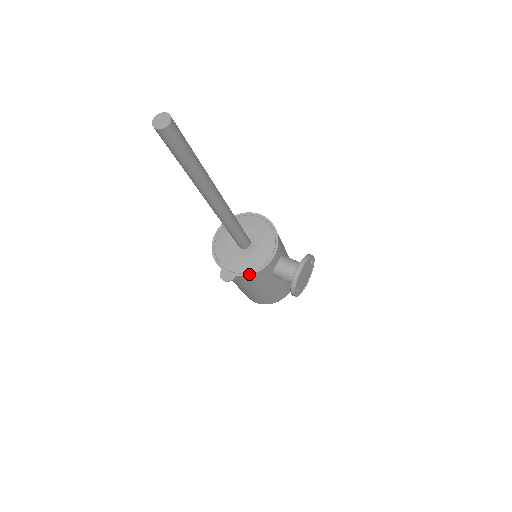
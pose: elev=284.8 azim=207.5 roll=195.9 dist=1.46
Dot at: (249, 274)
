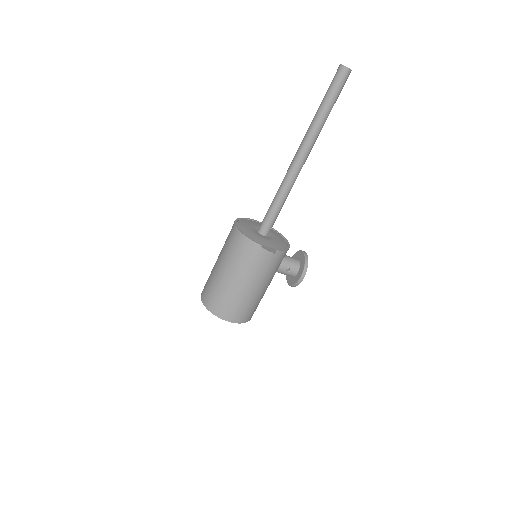
Dot at: (284, 250)
